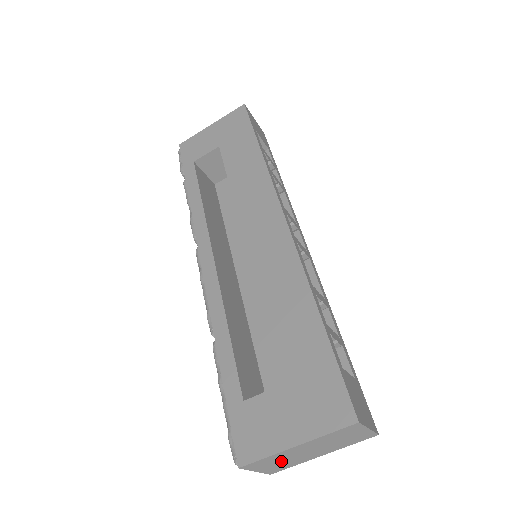
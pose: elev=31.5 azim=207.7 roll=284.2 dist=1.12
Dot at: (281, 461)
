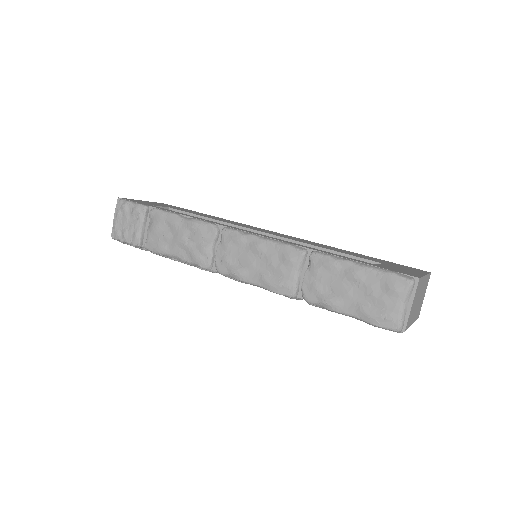
Dot at: (416, 301)
